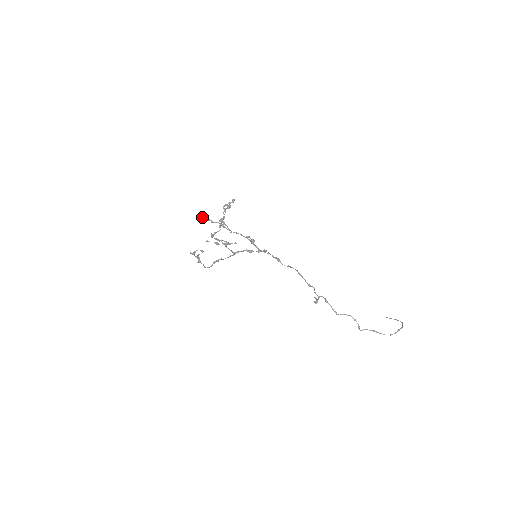
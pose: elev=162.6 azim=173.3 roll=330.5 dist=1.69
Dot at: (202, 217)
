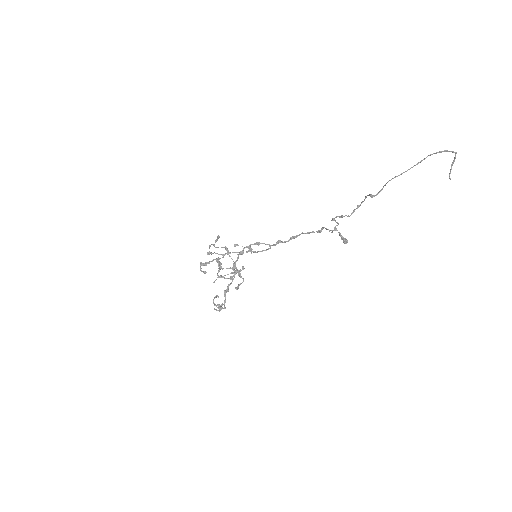
Dot at: (201, 268)
